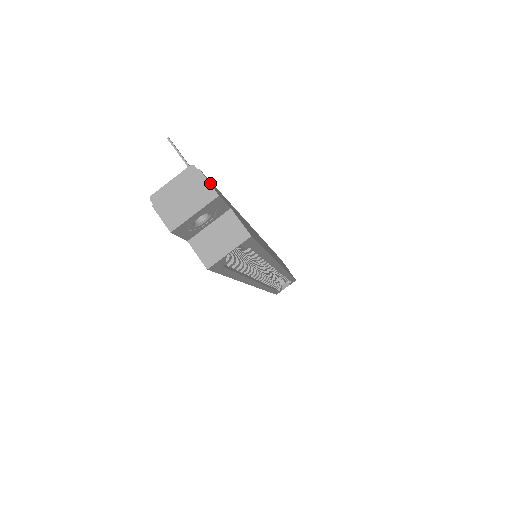
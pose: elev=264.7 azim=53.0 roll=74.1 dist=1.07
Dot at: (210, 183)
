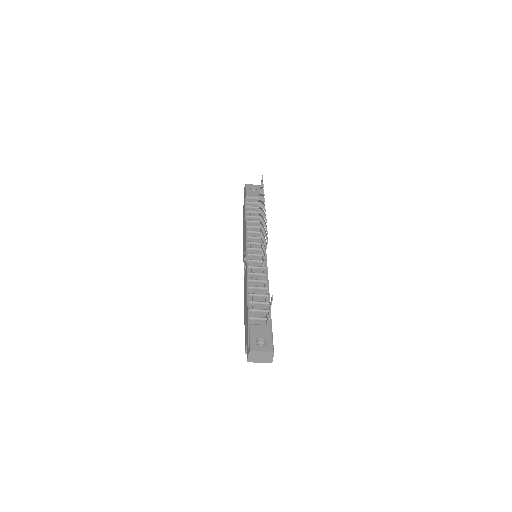
Dot at: (273, 356)
